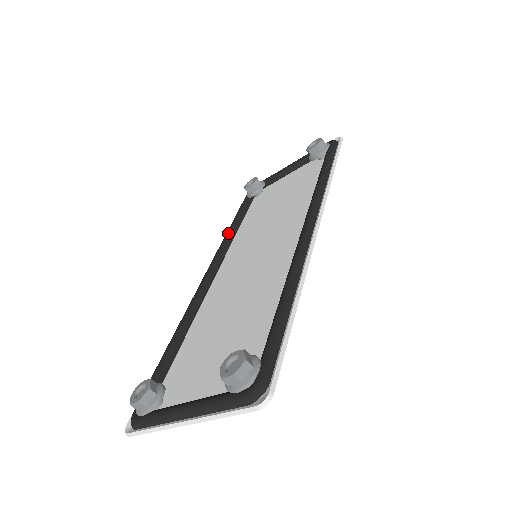
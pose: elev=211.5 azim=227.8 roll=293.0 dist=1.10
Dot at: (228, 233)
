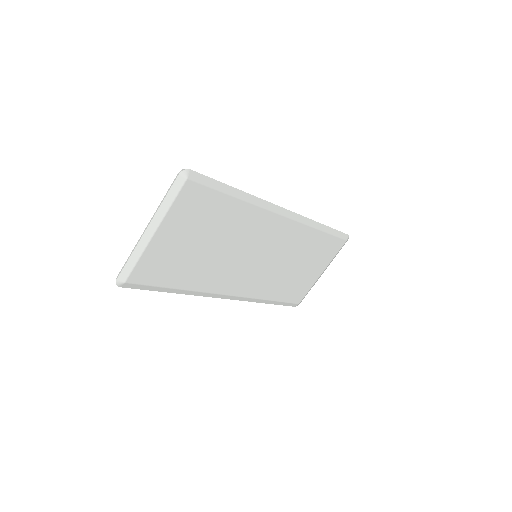
Dot at: occluded
